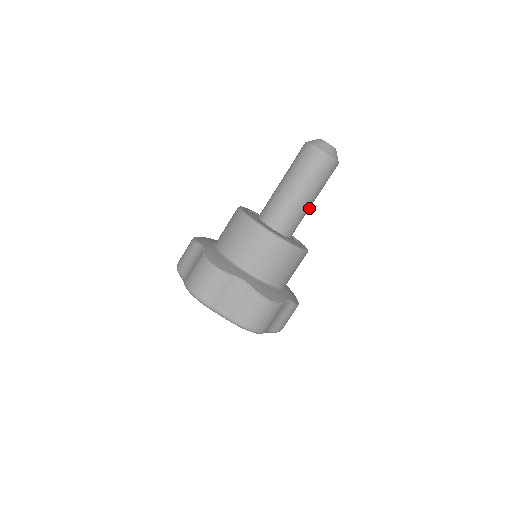
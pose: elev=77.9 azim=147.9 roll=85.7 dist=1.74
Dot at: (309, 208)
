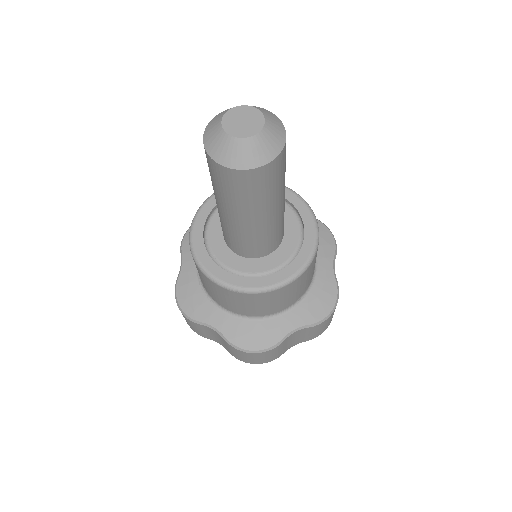
Dot at: (277, 216)
